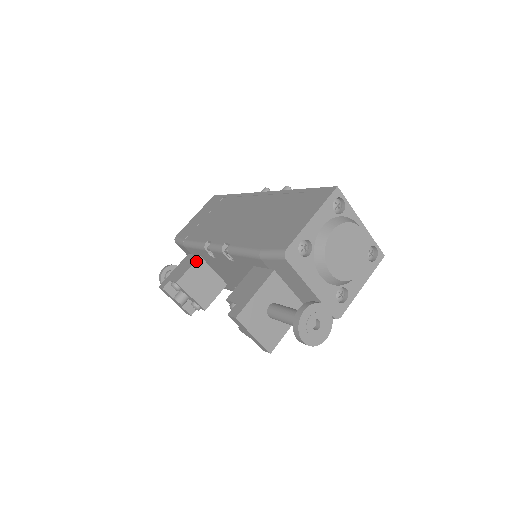
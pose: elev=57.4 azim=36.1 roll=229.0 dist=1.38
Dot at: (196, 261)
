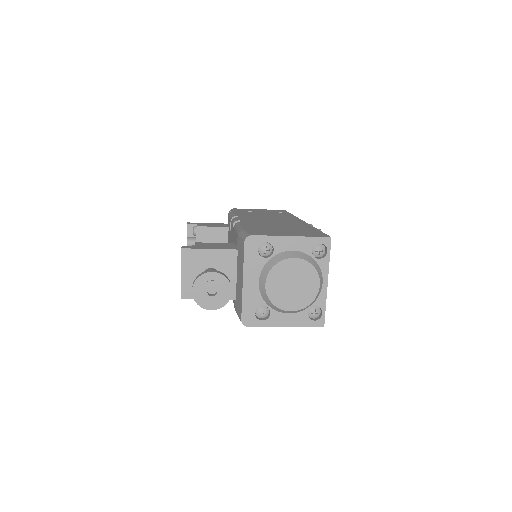
Dot at: (223, 227)
